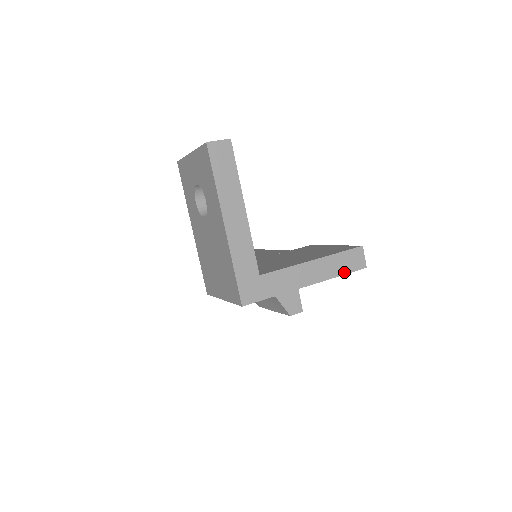
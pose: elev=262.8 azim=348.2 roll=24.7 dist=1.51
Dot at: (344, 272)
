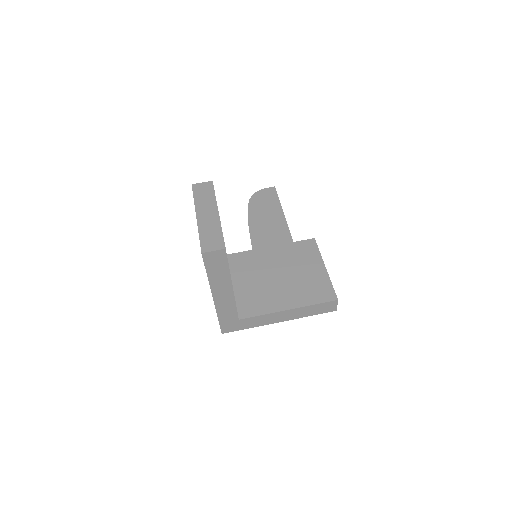
Dot at: (314, 314)
